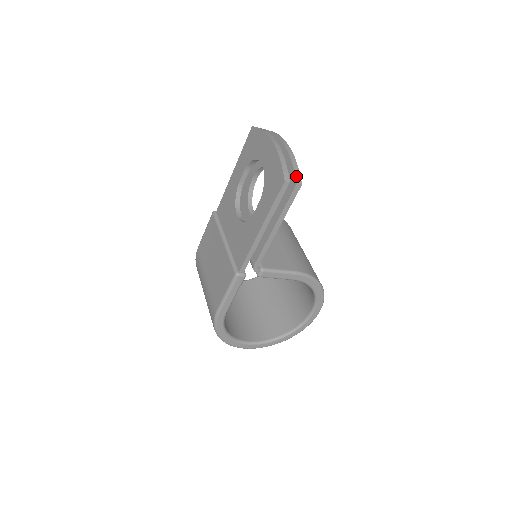
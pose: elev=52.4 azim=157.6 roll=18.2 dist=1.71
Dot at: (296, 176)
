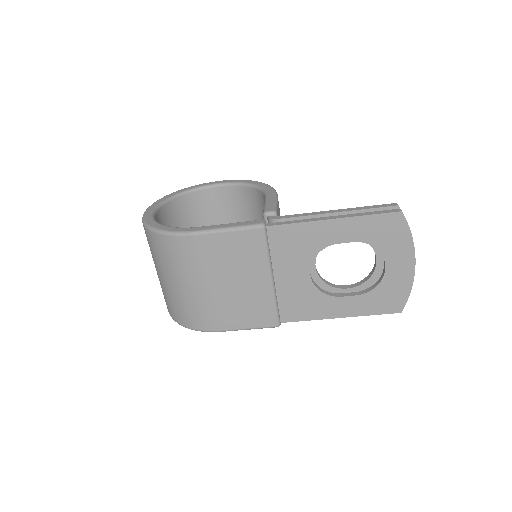
Dot at: occluded
